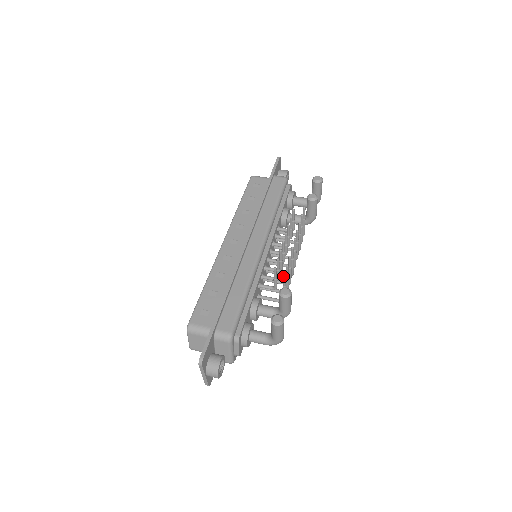
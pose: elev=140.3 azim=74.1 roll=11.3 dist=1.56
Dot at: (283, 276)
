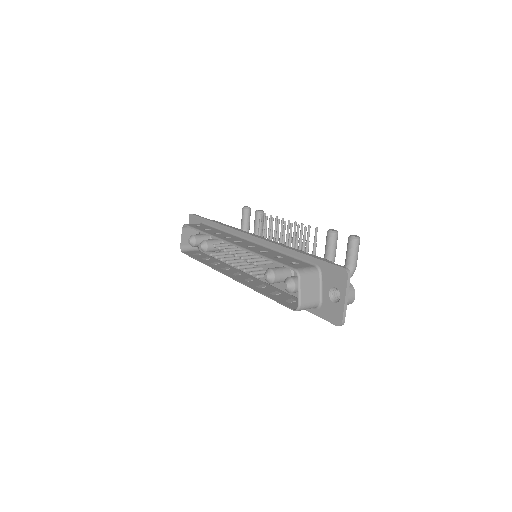
Dot at: (316, 229)
